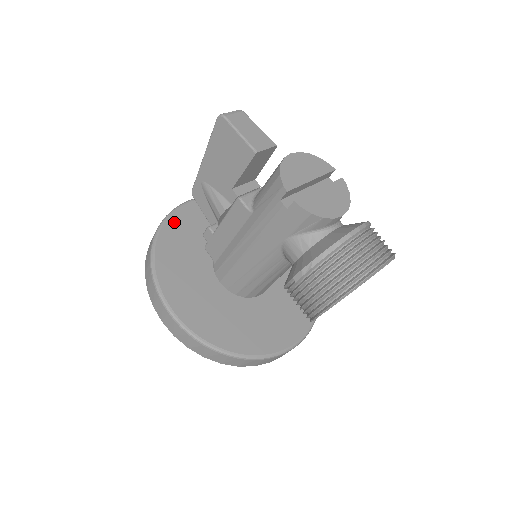
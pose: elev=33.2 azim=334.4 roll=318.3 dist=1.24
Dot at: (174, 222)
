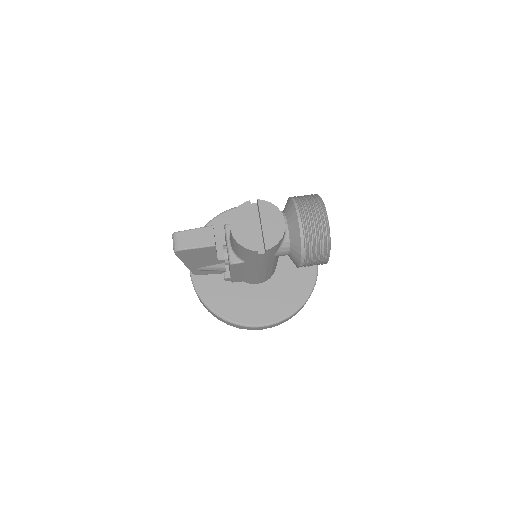
Dot at: (204, 292)
